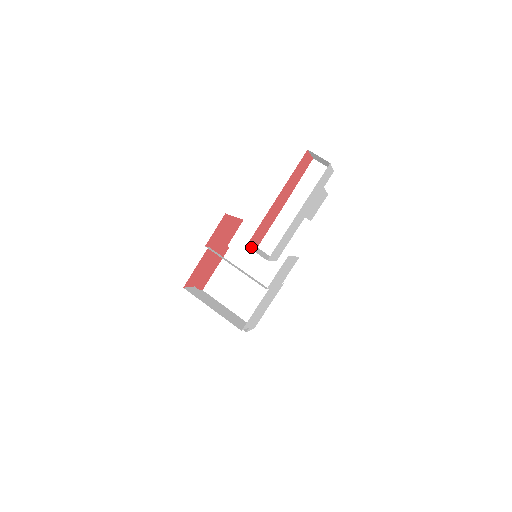
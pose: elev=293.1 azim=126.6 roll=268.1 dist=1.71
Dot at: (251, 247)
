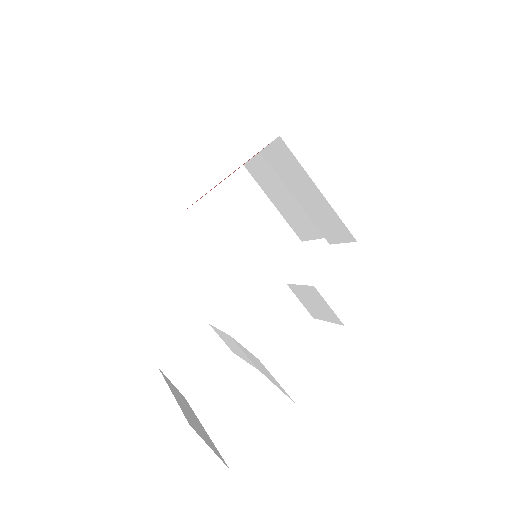
Dot at: (177, 354)
